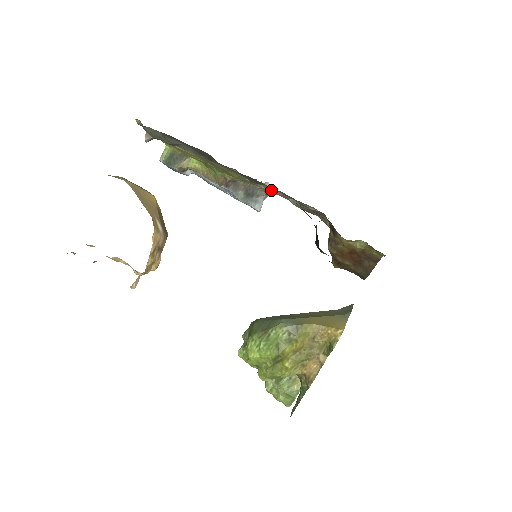
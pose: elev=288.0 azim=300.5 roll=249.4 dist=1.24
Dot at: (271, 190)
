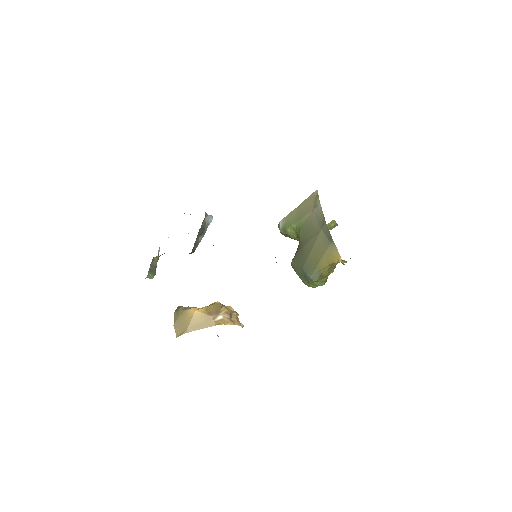
Dot at: occluded
